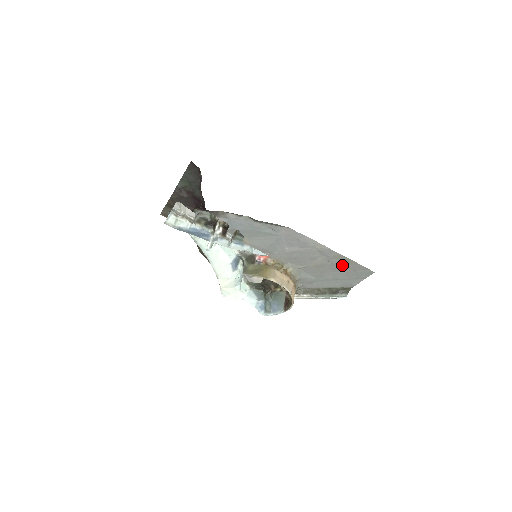
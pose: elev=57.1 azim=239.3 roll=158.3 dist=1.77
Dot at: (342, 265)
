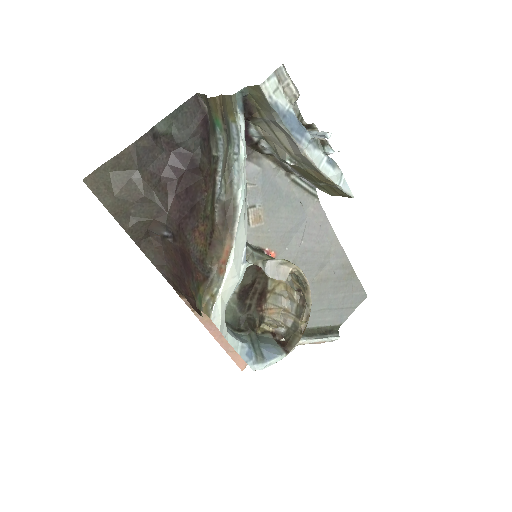
Dot at: (344, 281)
